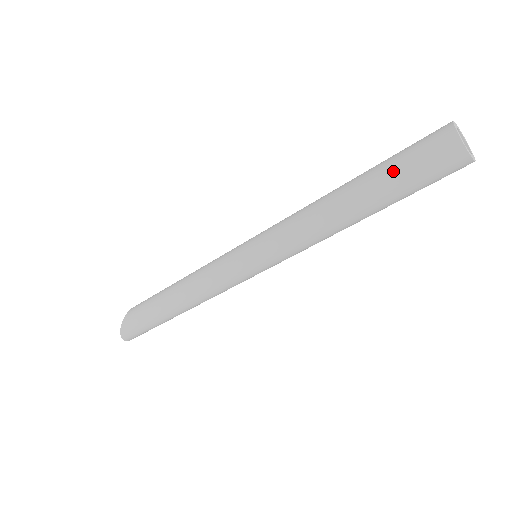
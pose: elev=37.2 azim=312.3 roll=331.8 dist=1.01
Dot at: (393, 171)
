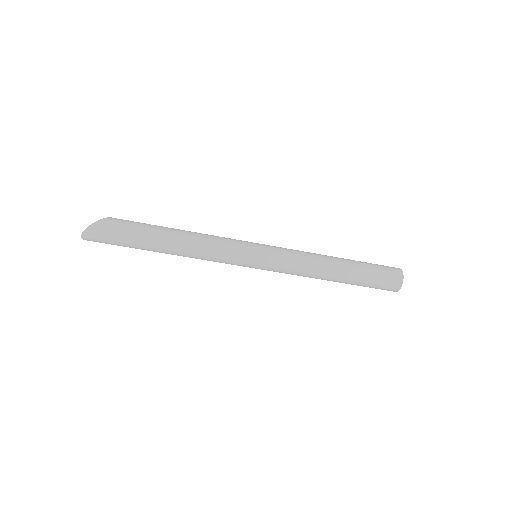
Dot at: (369, 267)
